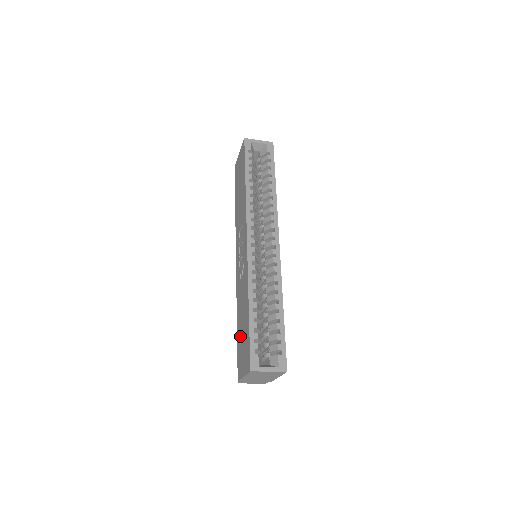
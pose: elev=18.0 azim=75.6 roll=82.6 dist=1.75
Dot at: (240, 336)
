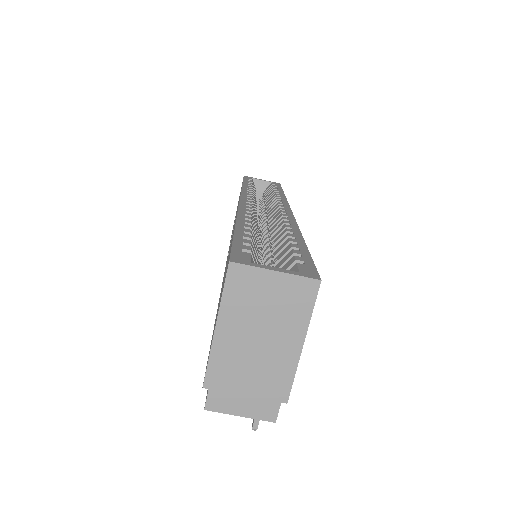
Dot at: occluded
